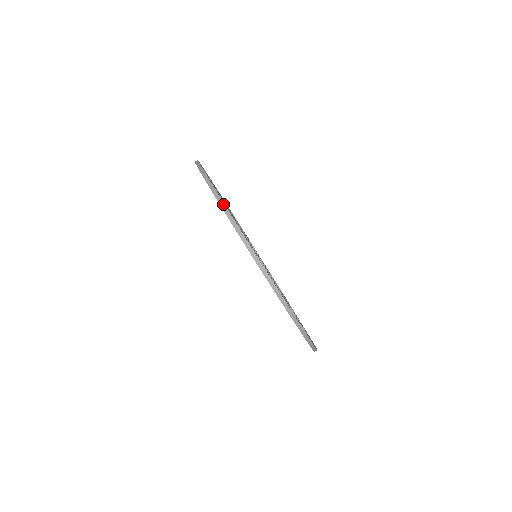
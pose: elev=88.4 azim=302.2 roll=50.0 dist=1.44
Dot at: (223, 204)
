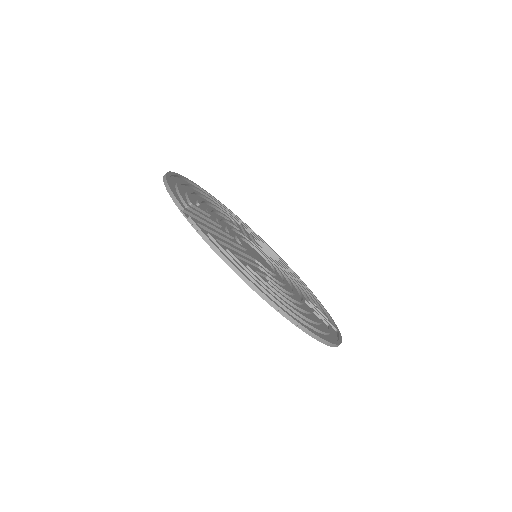
Dot at: (190, 214)
